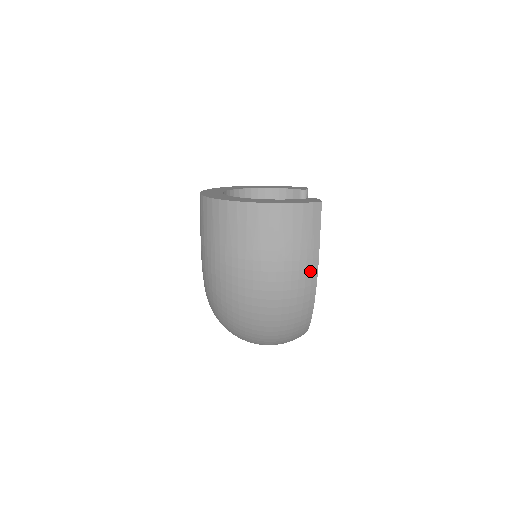
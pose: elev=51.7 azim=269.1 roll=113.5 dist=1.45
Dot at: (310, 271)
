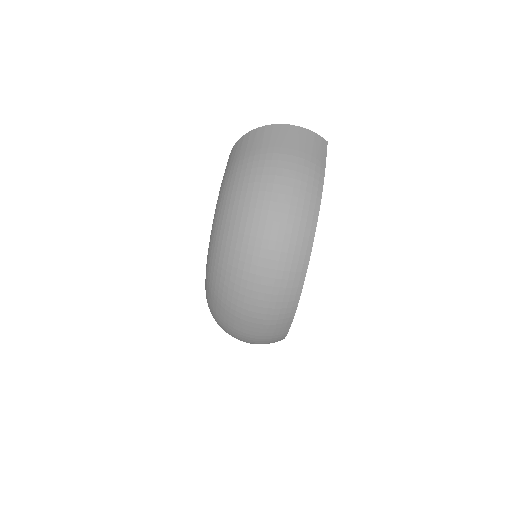
Dot at: (318, 175)
